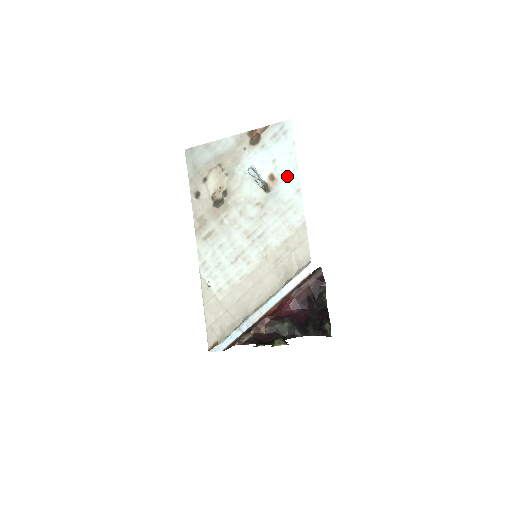
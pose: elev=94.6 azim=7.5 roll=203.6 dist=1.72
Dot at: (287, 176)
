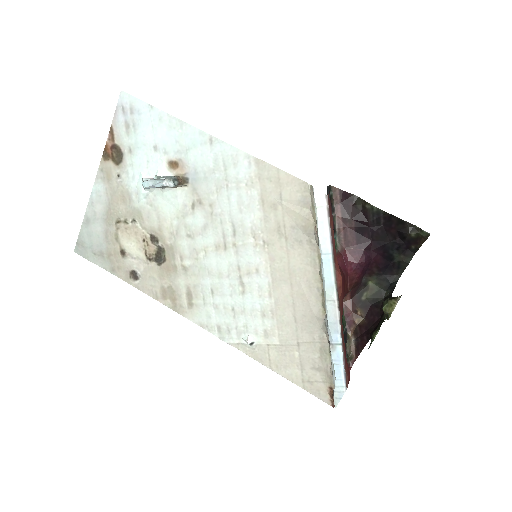
Dot at: (184, 143)
